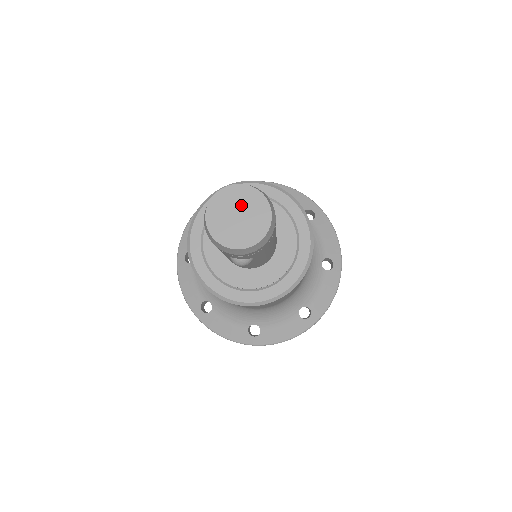
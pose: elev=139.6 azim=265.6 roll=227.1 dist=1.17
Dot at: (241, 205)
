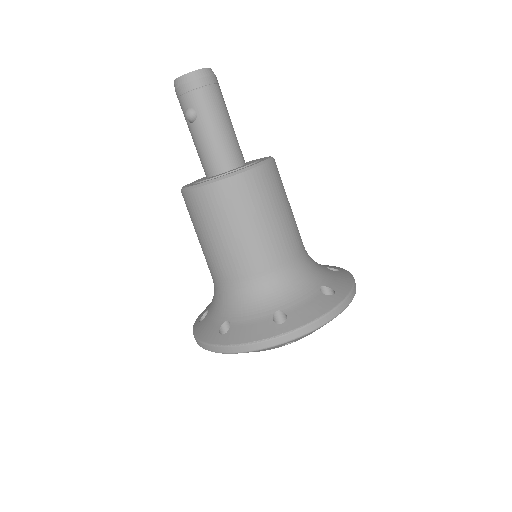
Dot at: occluded
